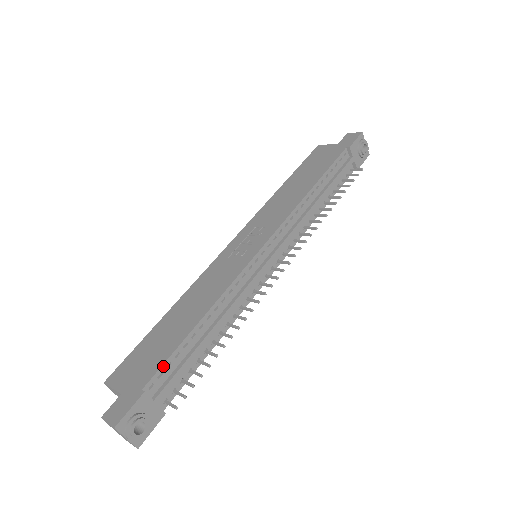
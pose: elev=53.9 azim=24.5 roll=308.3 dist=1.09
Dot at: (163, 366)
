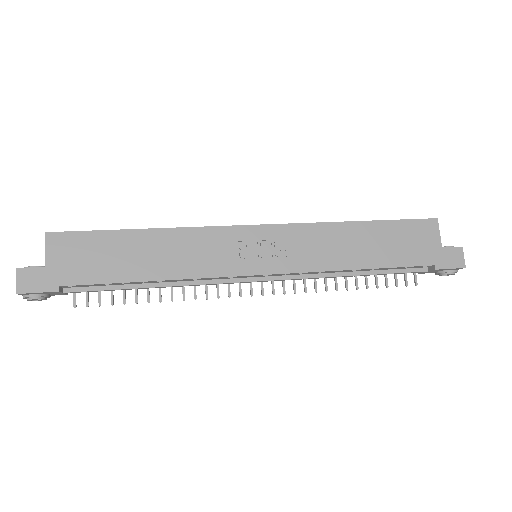
Dot at: (90, 285)
